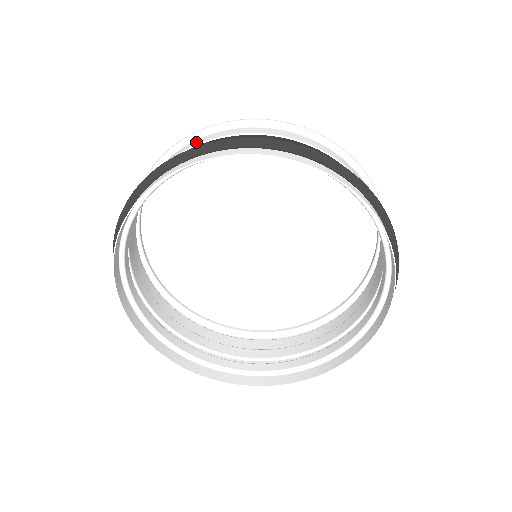
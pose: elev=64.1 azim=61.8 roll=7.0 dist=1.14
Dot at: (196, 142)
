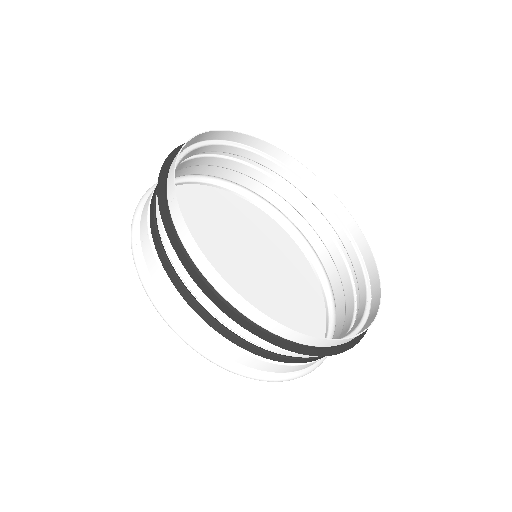
Dot at: (280, 202)
